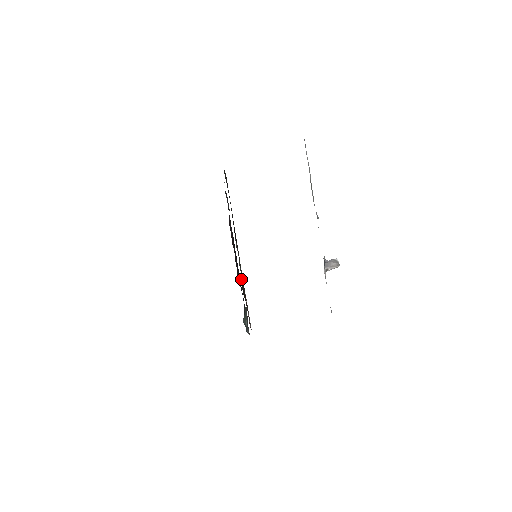
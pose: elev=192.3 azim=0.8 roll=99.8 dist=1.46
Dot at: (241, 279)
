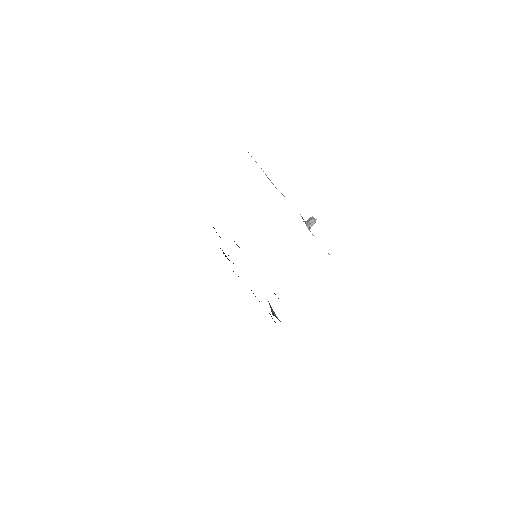
Dot at: occluded
